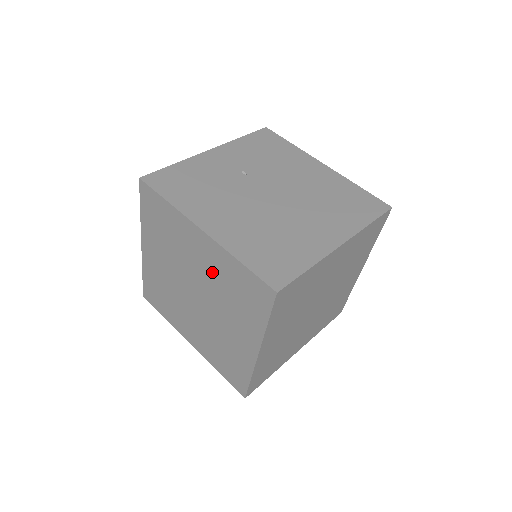
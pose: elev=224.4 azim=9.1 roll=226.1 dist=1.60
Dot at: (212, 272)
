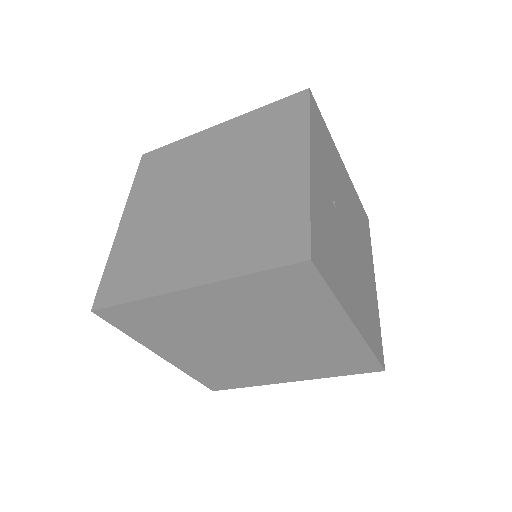
Dot at: (316, 344)
